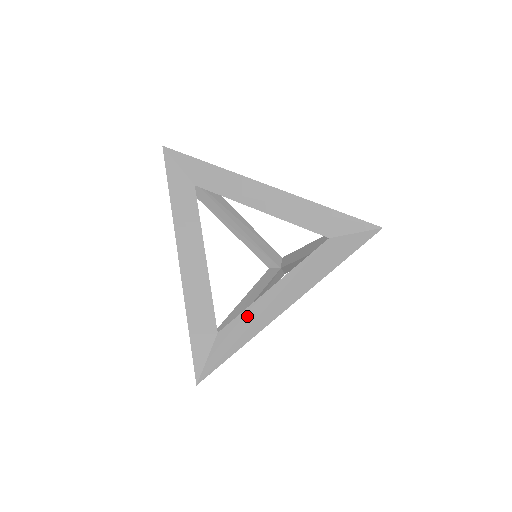
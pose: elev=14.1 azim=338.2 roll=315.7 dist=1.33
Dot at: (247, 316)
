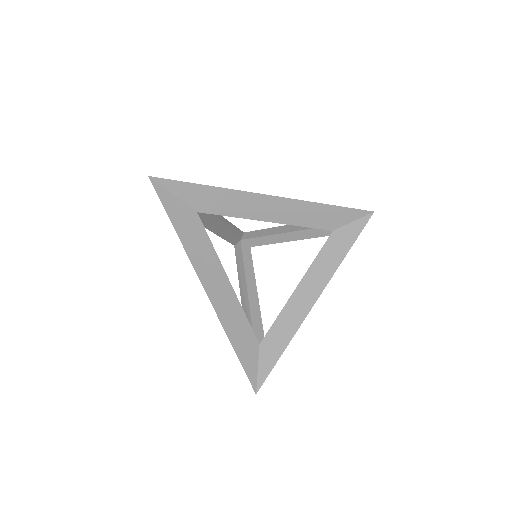
Dot at: (282, 321)
